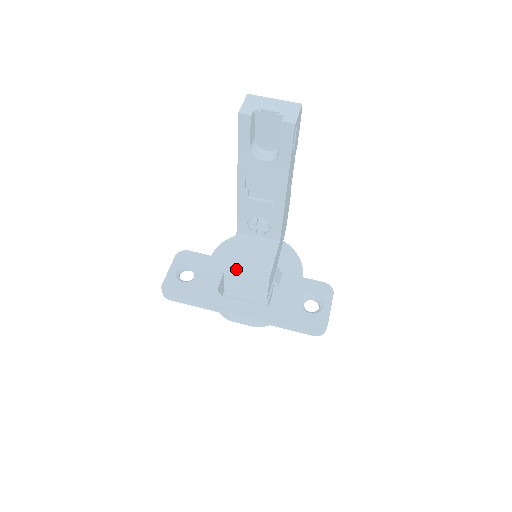
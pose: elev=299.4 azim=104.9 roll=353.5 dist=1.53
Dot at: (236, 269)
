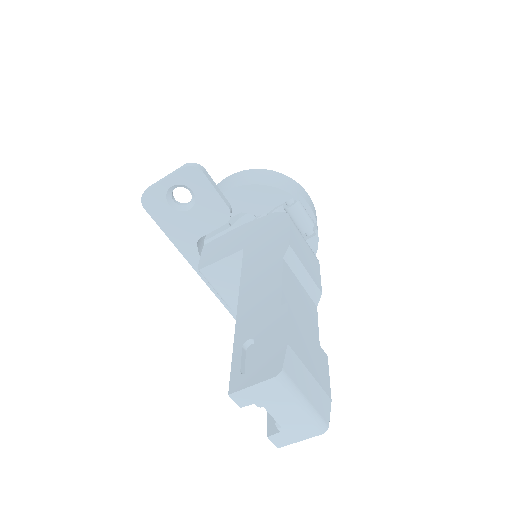
Dot at: (207, 280)
